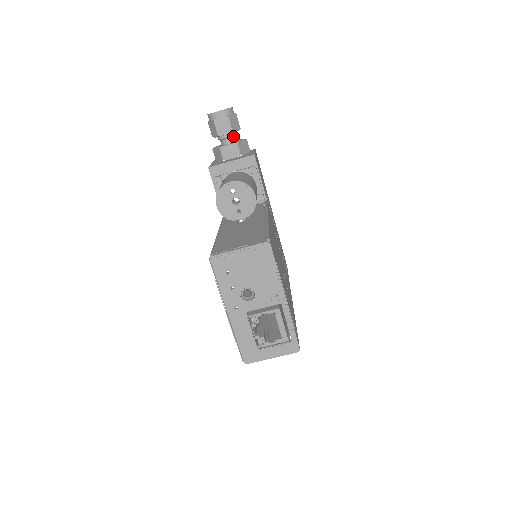
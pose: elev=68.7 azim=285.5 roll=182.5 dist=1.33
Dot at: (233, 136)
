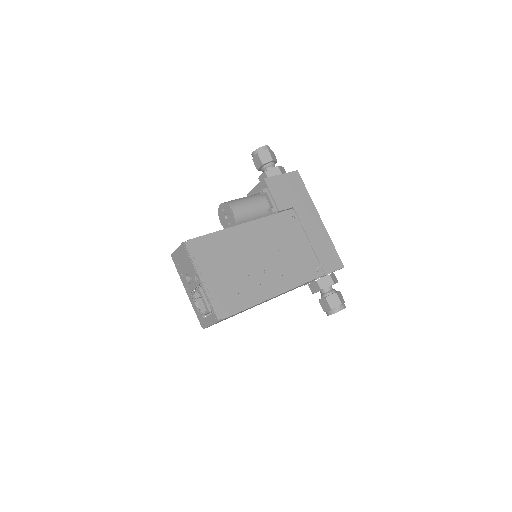
Dot at: (267, 167)
